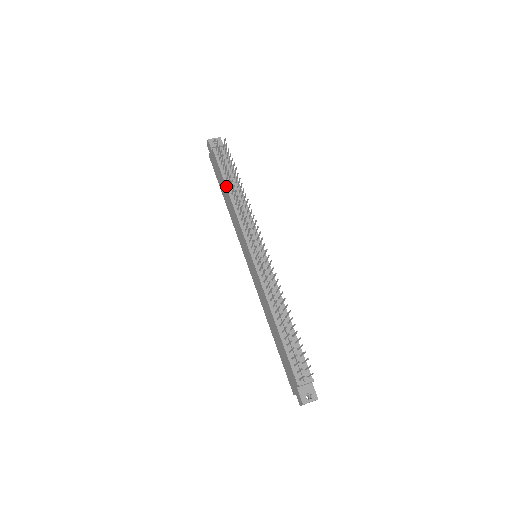
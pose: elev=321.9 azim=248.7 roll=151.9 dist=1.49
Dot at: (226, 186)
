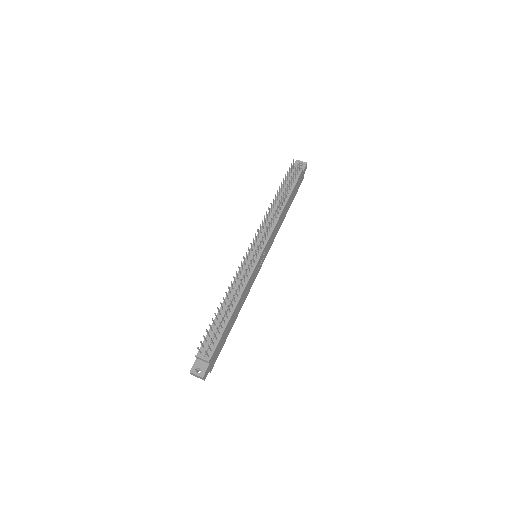
Dot at: occluded
